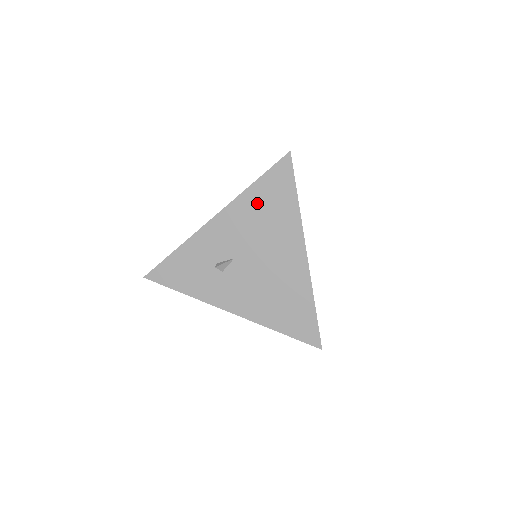
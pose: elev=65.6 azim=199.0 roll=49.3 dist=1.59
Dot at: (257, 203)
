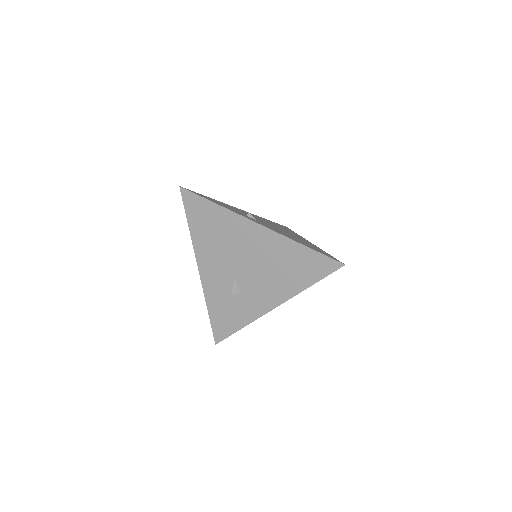
Dot at: (204, 234)
